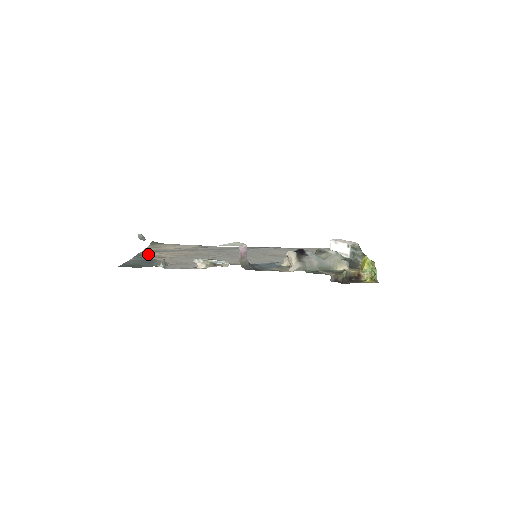
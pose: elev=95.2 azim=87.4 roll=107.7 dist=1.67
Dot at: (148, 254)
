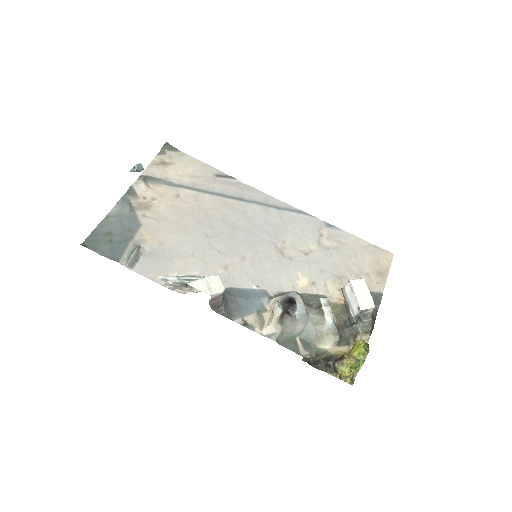
Dot at: (141, 193)
